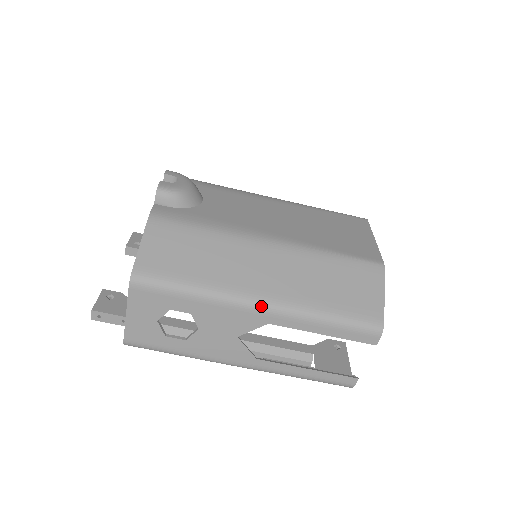
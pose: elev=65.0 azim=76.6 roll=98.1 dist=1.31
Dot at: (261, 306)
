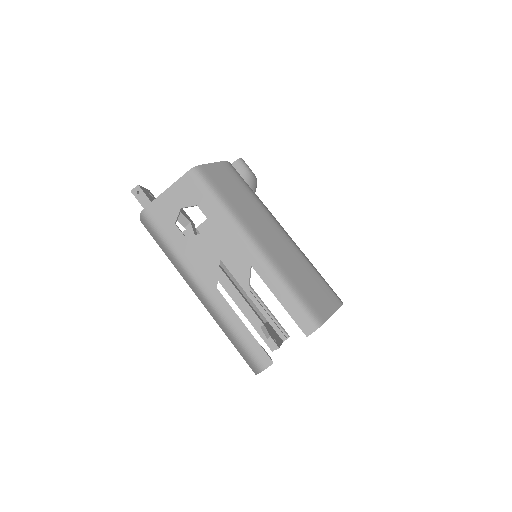
Dot at: (255, 246)
